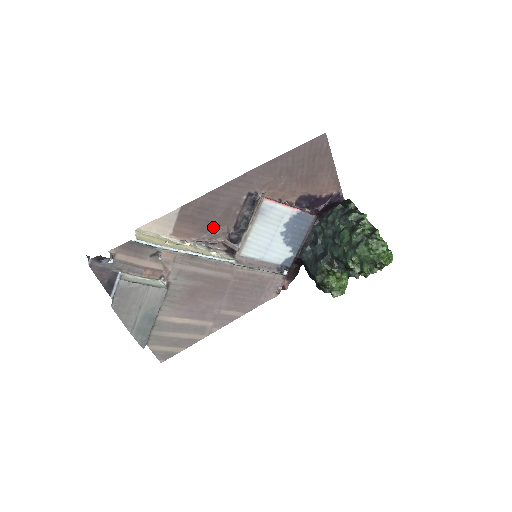
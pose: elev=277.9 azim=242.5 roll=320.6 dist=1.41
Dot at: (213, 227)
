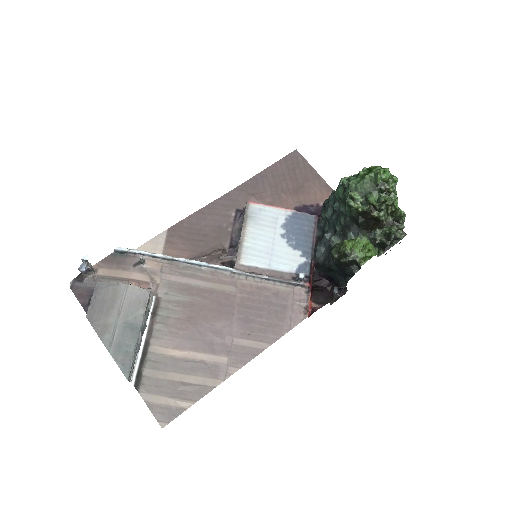
Dot at: (206, 247)
